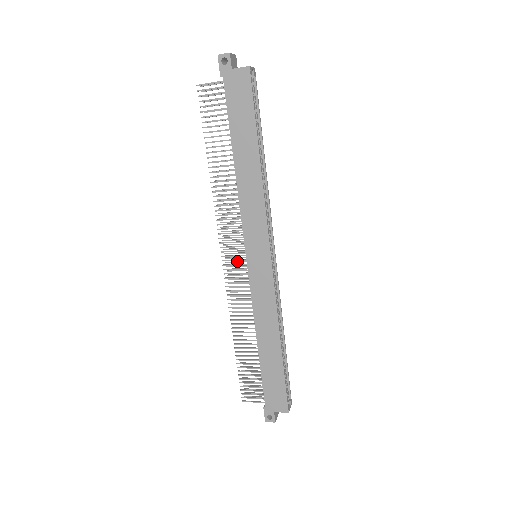
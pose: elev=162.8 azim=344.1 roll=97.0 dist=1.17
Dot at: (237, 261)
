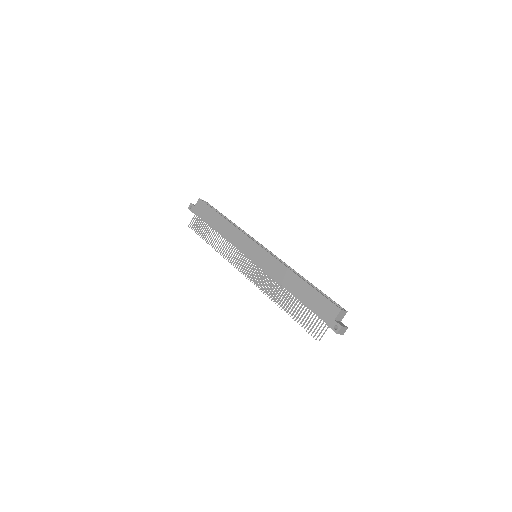
Dot at: (252, 271)
